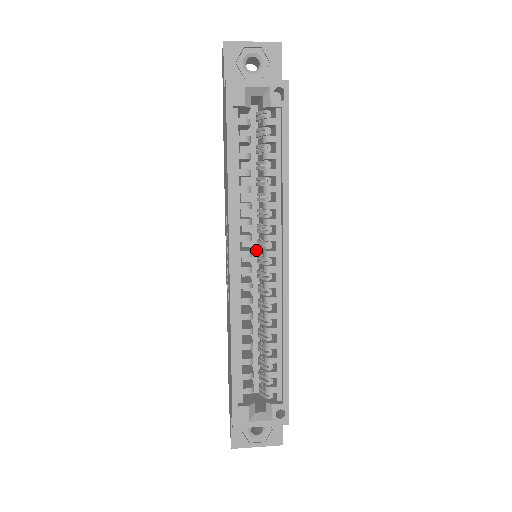
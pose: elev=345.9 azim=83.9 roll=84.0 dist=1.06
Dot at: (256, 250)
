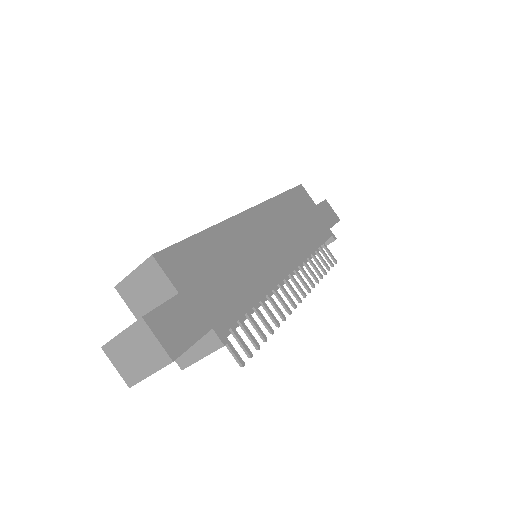
Dot at: occluded
